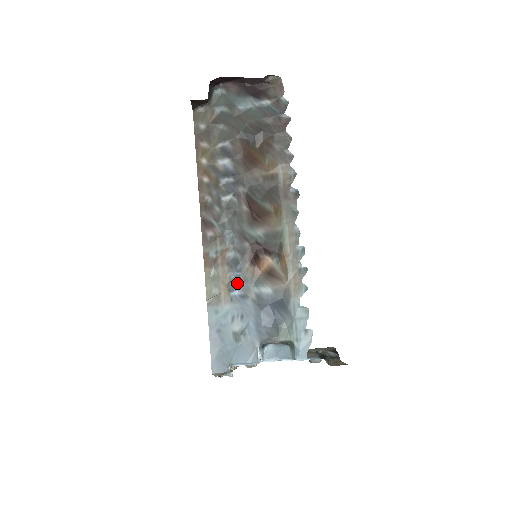
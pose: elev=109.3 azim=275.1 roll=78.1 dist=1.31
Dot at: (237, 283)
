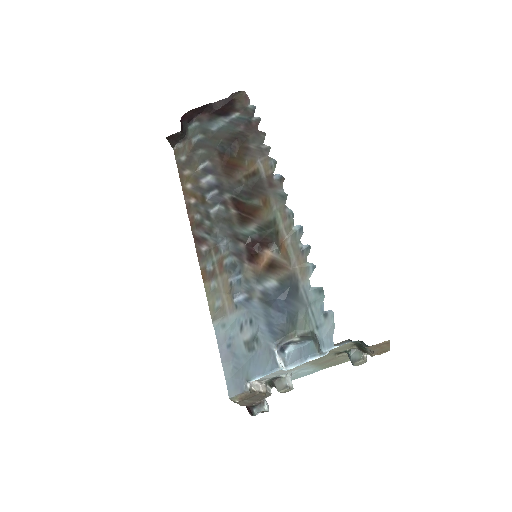
Dot at: (239, 287)
